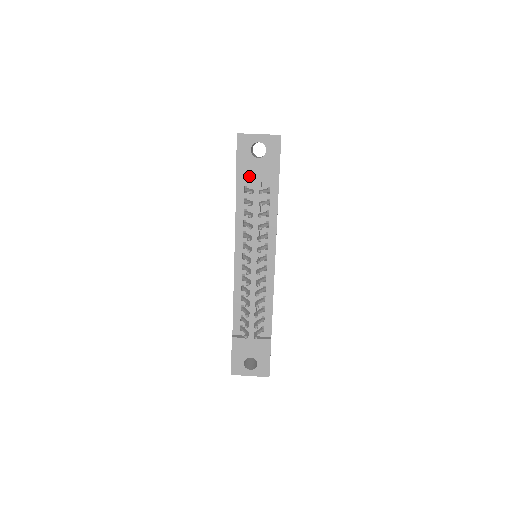
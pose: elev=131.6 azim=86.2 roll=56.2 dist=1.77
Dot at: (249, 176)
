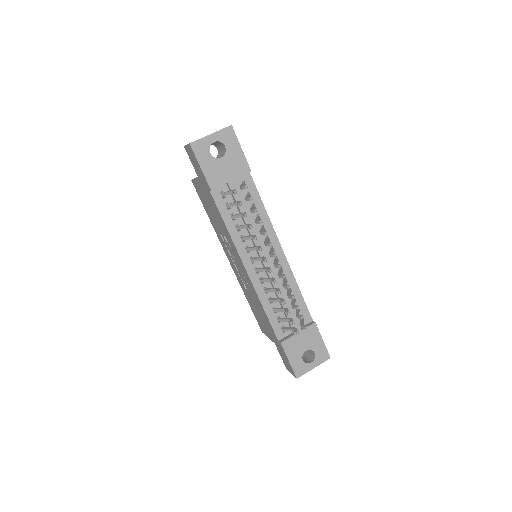
Dot at: (221, 179)
